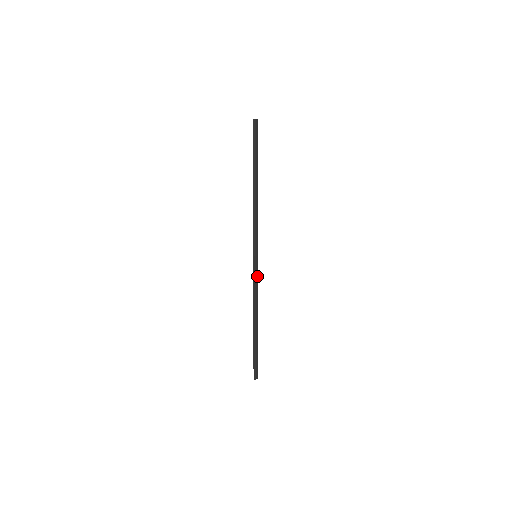
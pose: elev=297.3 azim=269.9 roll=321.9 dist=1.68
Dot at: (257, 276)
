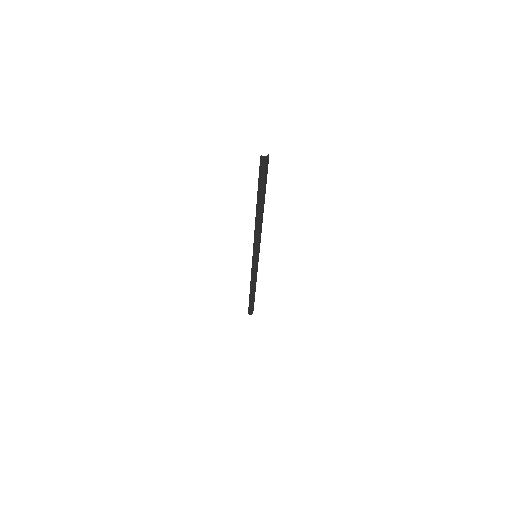
Dot at: (256, 267)
